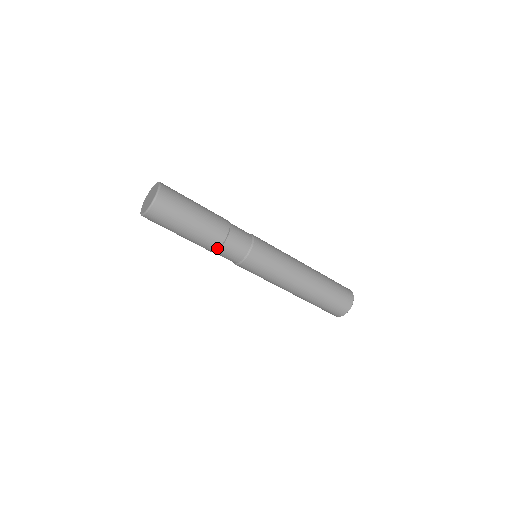
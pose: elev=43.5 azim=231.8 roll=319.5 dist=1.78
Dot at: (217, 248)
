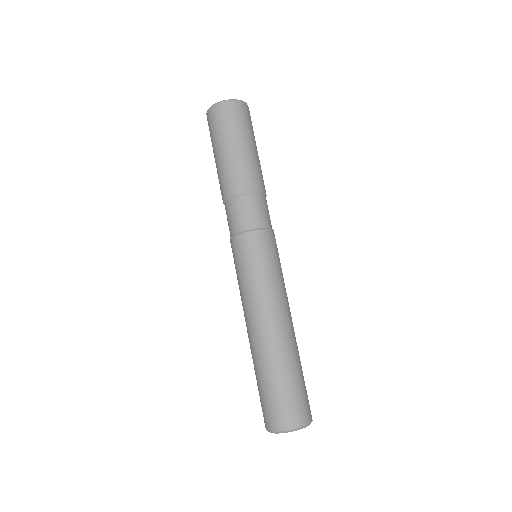
Dot at: (251, 191)
